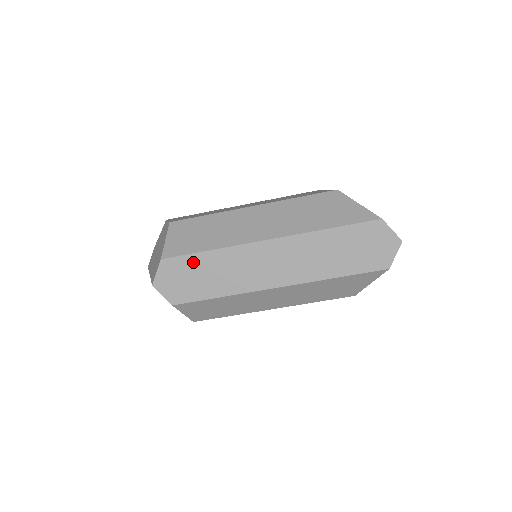
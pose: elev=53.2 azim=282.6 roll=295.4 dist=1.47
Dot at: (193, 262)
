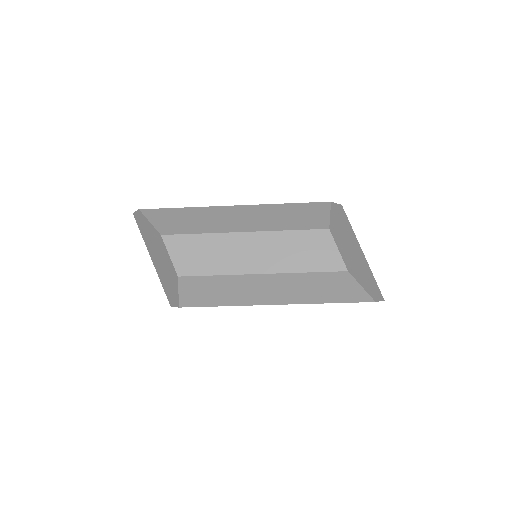
Dot at: occluded
